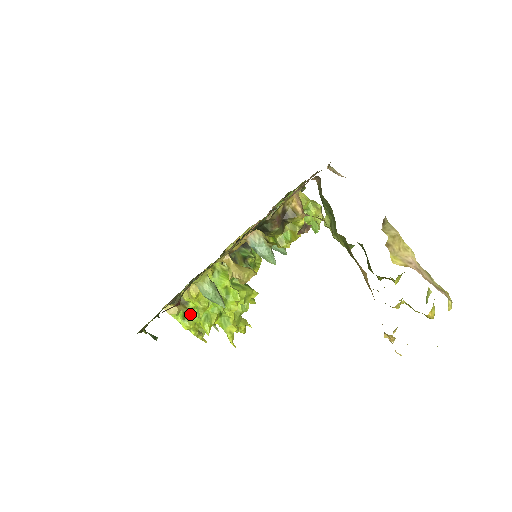
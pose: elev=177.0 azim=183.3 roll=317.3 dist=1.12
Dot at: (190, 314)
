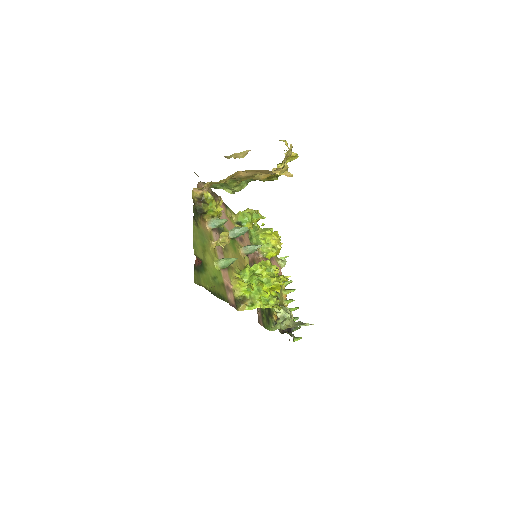
Dot at: (252, 299)
